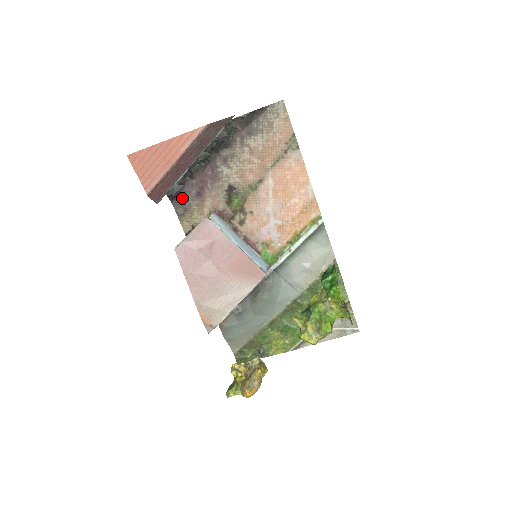
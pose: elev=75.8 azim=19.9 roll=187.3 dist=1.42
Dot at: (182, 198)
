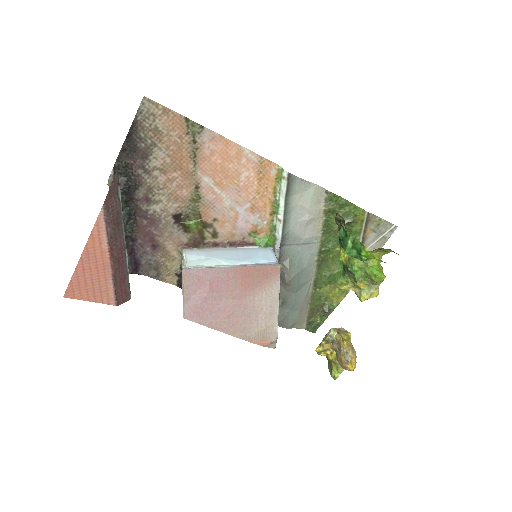
Dot at: (143, 263)
